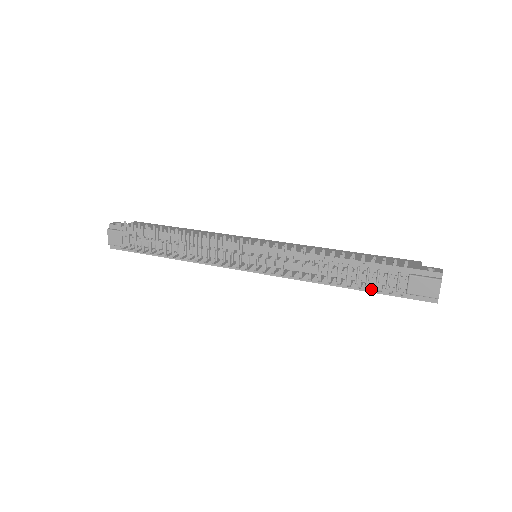
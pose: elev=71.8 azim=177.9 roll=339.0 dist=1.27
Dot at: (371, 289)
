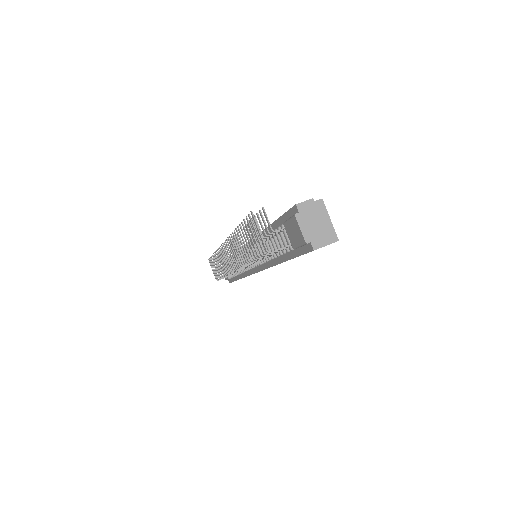
Dot at: (285, 257)
